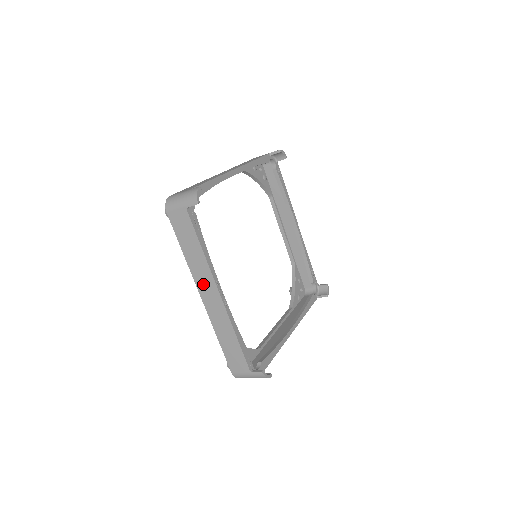
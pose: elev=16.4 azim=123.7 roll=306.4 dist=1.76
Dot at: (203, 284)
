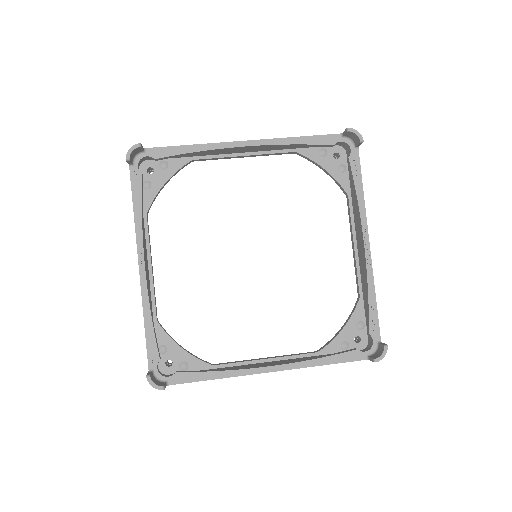
Dot at: occluded
